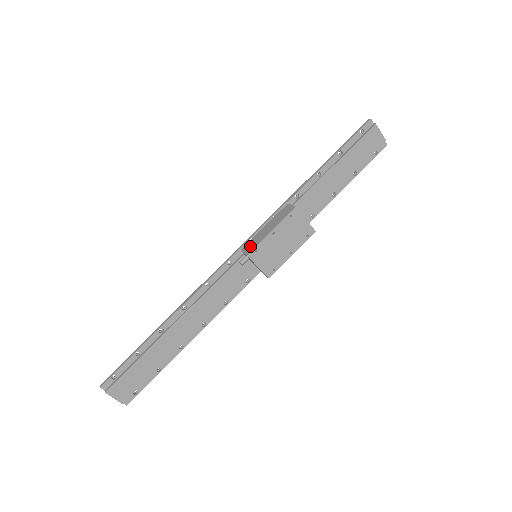
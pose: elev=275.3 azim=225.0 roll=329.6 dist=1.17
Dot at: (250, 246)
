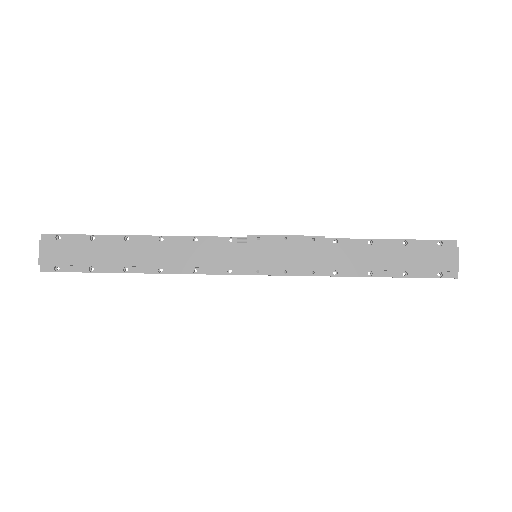
Dot at: occluded
